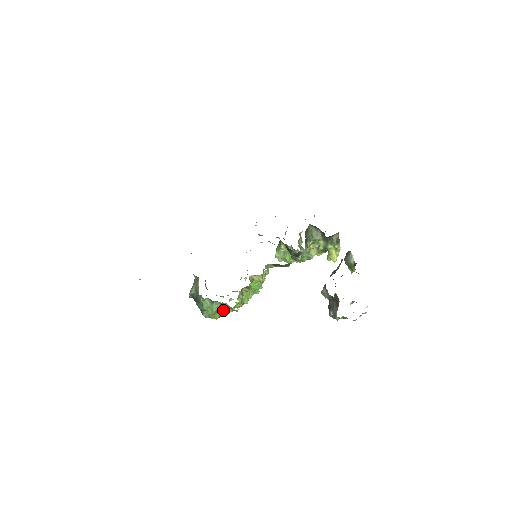
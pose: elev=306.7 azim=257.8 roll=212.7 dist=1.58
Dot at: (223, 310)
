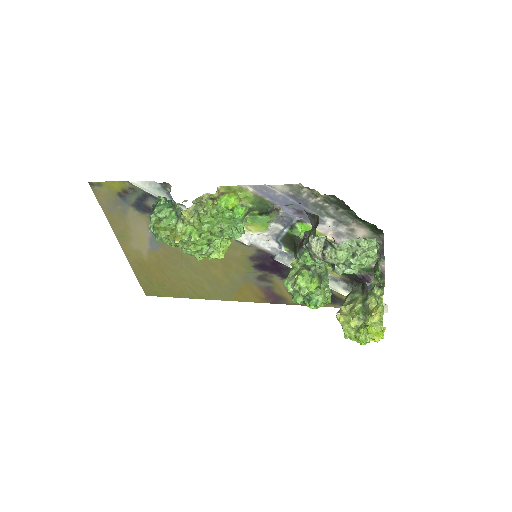
Dot at: (173, 229)
